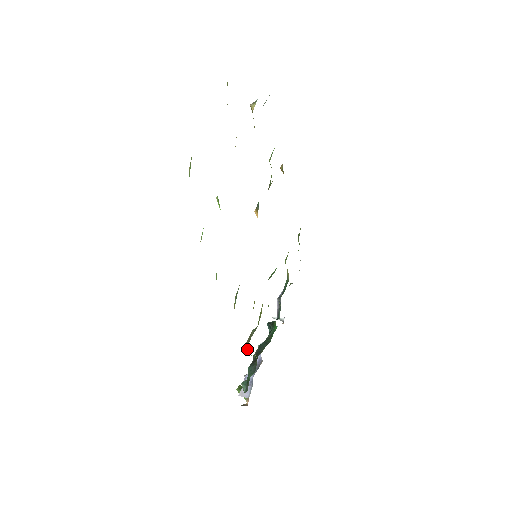
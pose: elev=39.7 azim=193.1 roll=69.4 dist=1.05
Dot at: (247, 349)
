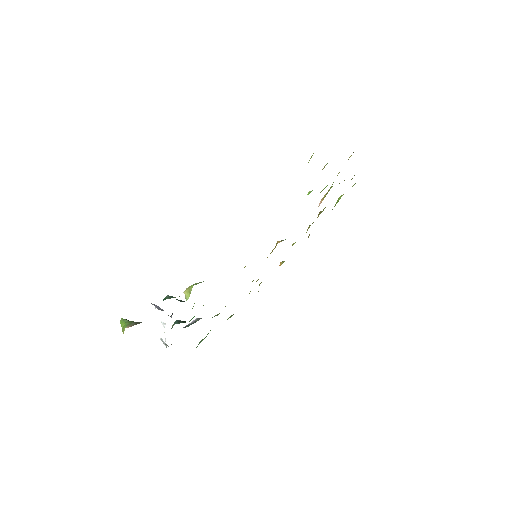
Dot at: (198, 283)
